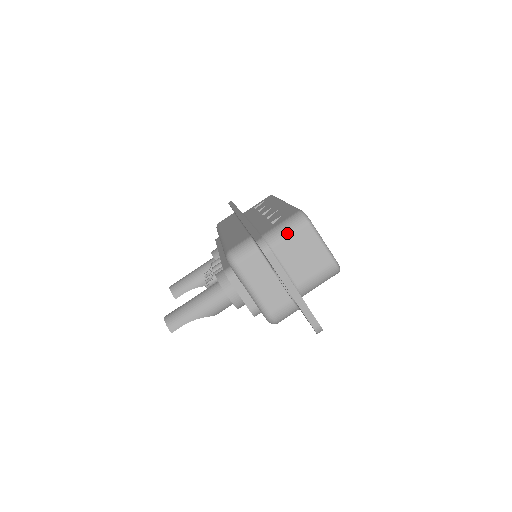
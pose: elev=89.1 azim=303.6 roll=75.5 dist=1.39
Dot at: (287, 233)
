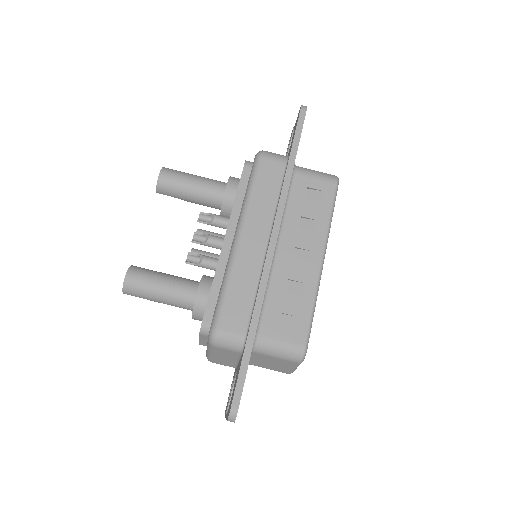
Dot at: (276, 356)
